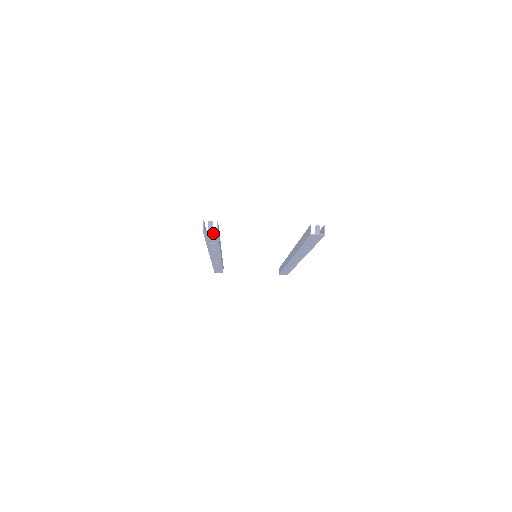
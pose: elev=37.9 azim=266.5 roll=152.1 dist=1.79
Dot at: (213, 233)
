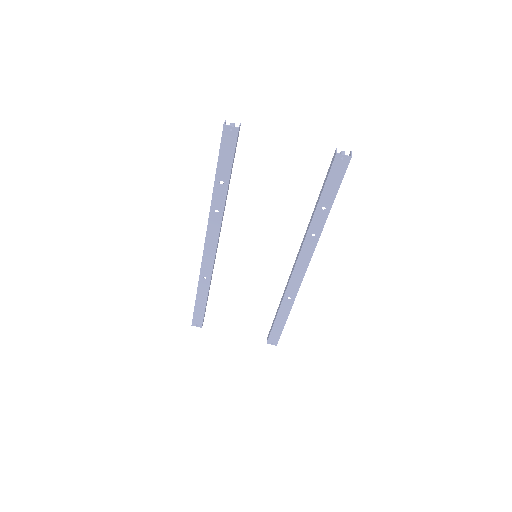
Dot at: (232, 138)
